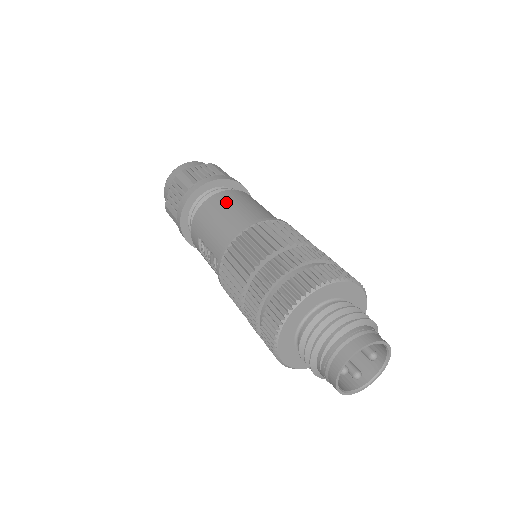
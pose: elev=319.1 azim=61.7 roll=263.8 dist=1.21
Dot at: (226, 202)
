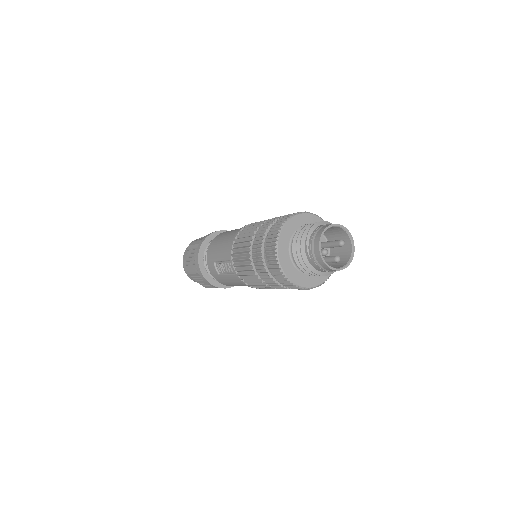
Dot at: (225, 233)
